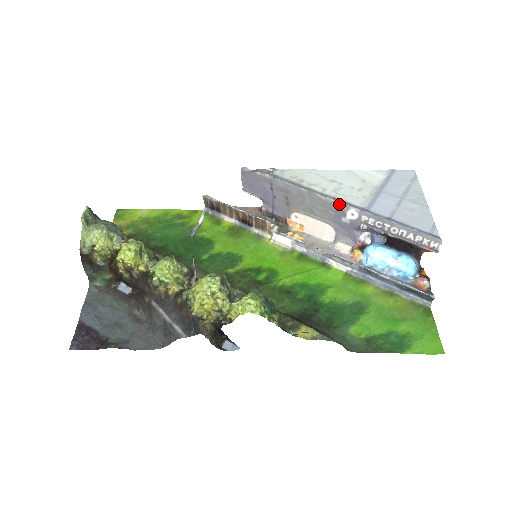
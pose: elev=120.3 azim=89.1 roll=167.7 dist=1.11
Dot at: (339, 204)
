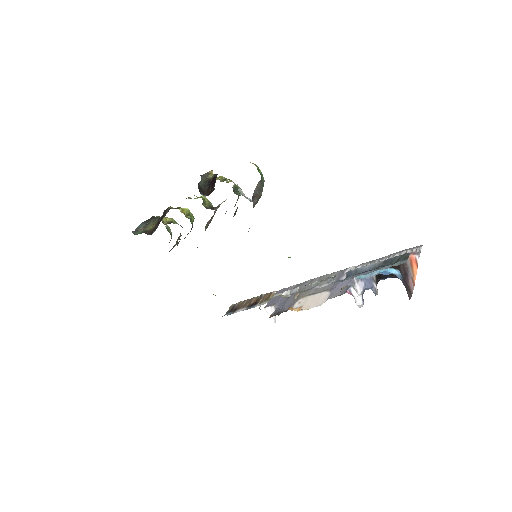
Dot at: (342, 270)
